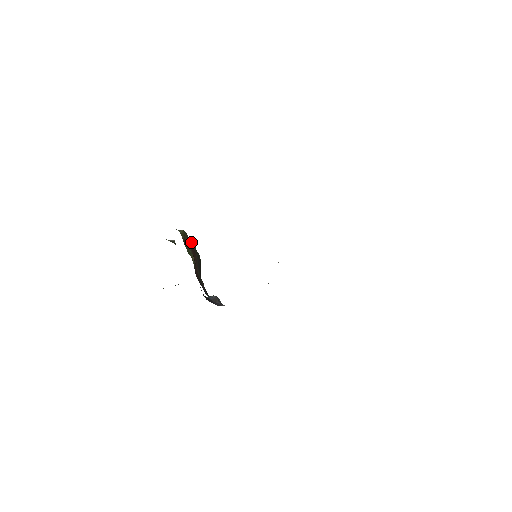
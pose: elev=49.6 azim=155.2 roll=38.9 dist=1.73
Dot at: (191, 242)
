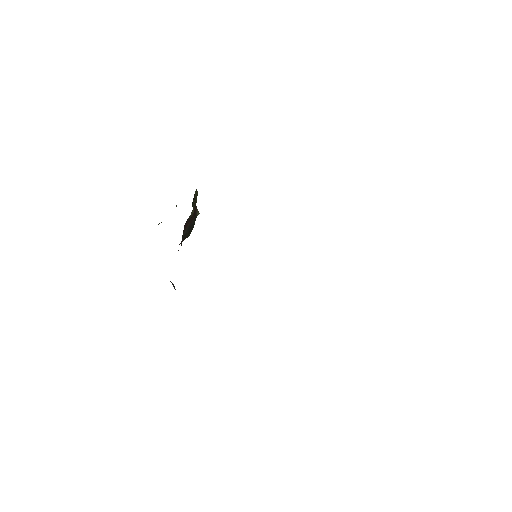
Dot at: occluded
